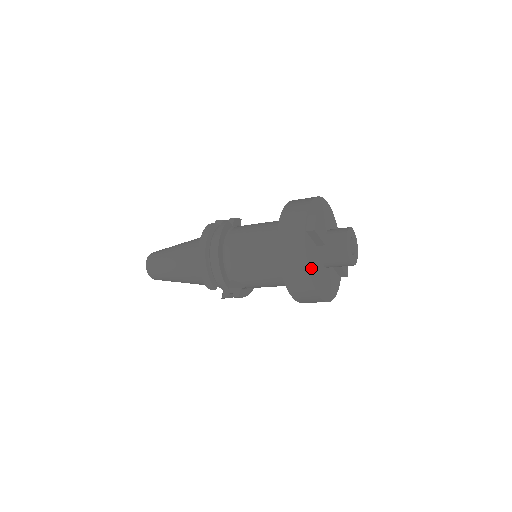
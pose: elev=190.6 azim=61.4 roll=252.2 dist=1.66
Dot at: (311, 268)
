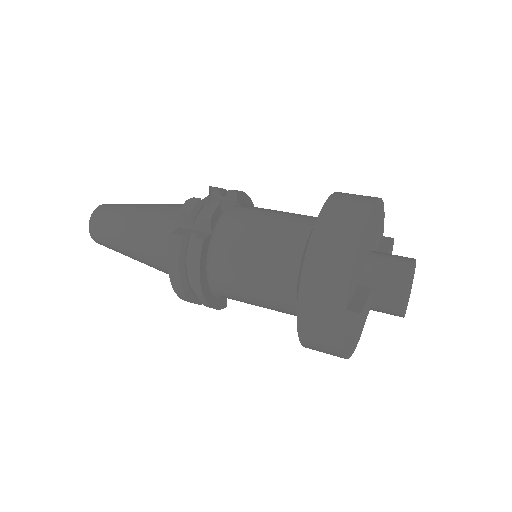
Dot at: (349, 349)
